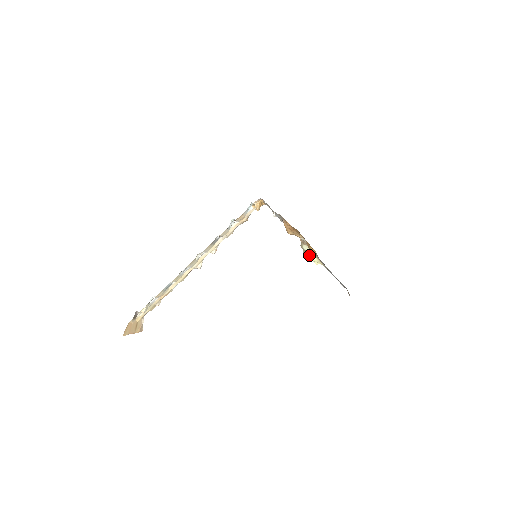
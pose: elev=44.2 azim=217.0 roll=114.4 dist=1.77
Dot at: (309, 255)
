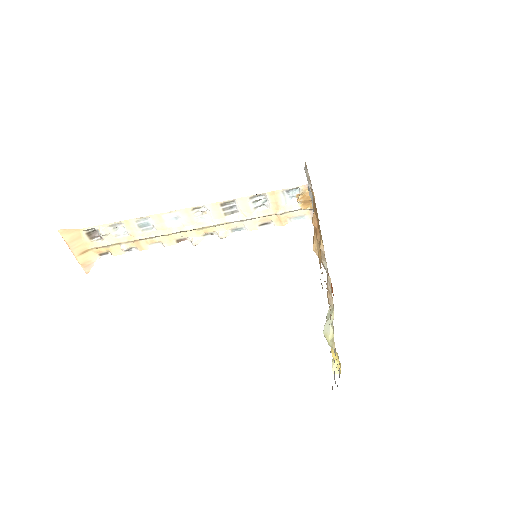
Dot at: (327, 327)
